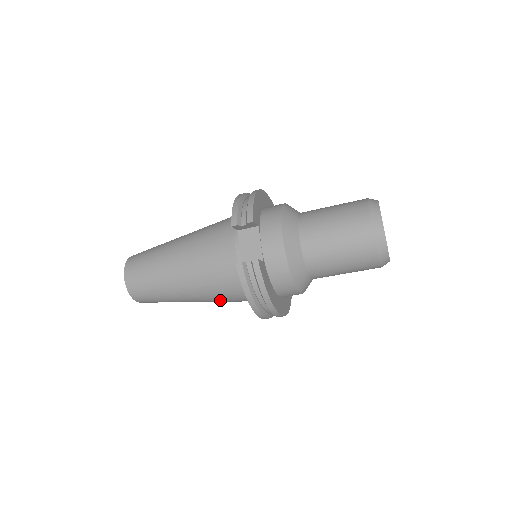
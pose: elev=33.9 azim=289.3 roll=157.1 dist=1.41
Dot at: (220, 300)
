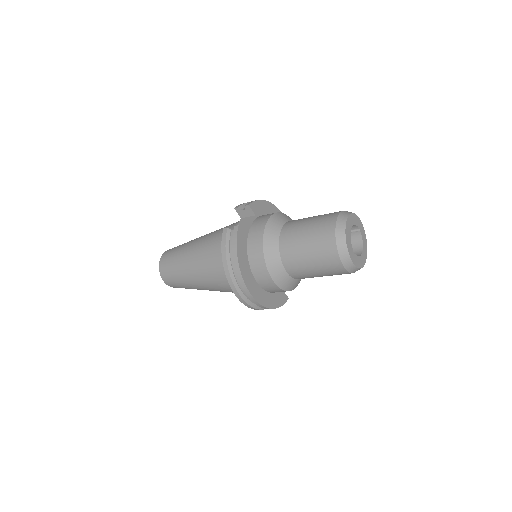
Dot at: (214, 280)
